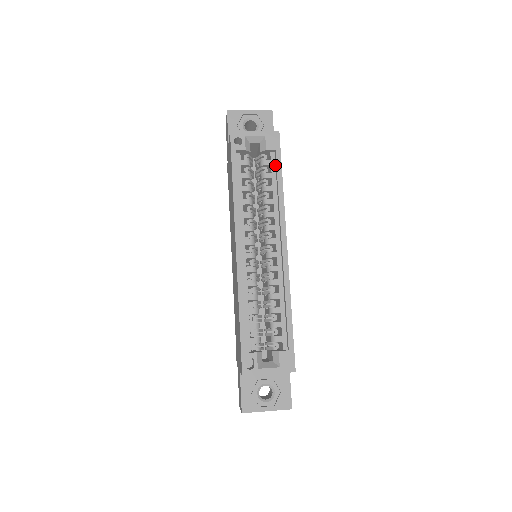
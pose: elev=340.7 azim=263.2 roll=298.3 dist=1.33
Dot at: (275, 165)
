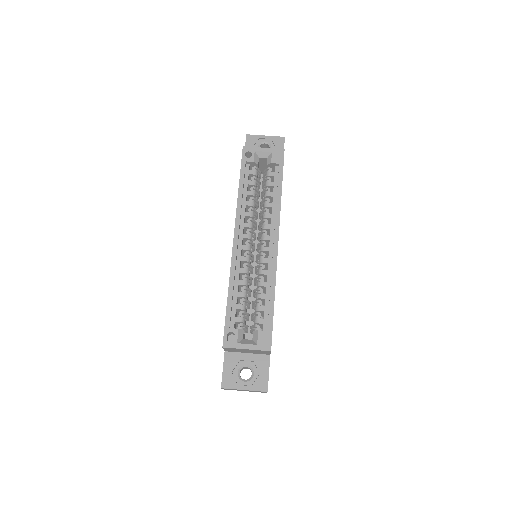
Dot at: (278, 176)
